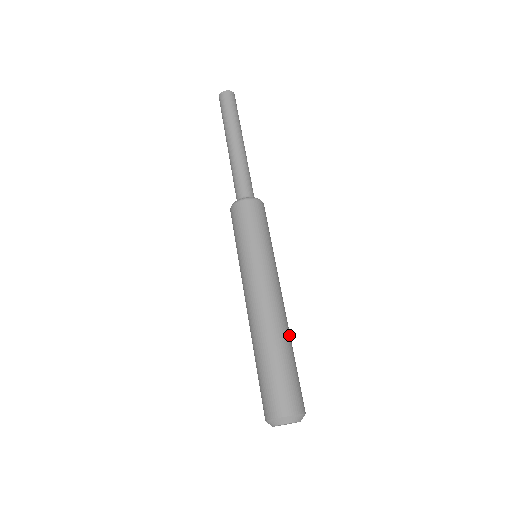
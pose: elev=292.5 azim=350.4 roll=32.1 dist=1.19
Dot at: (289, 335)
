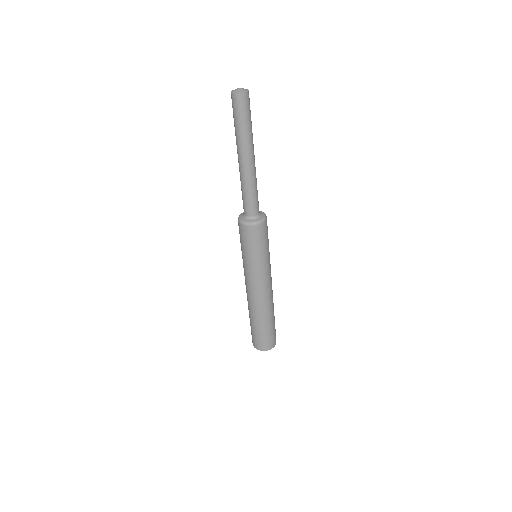
Dot at: (272, 310)
